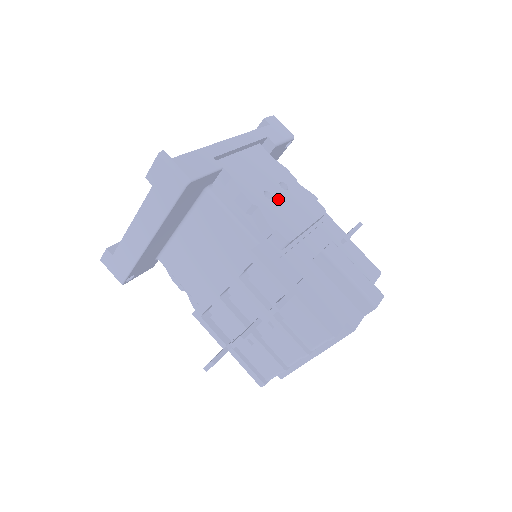
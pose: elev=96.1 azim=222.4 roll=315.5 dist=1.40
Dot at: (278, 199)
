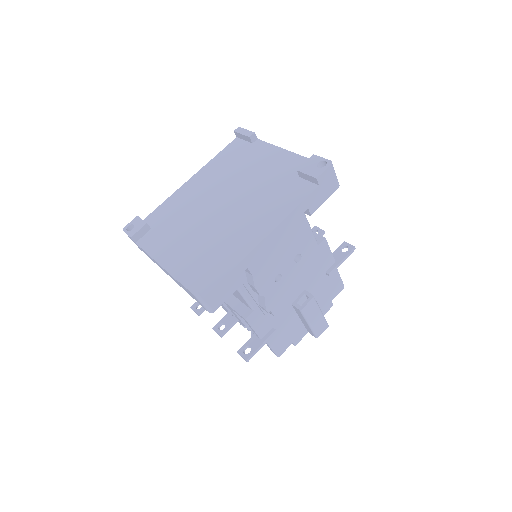
Dot at: (285, 277)
